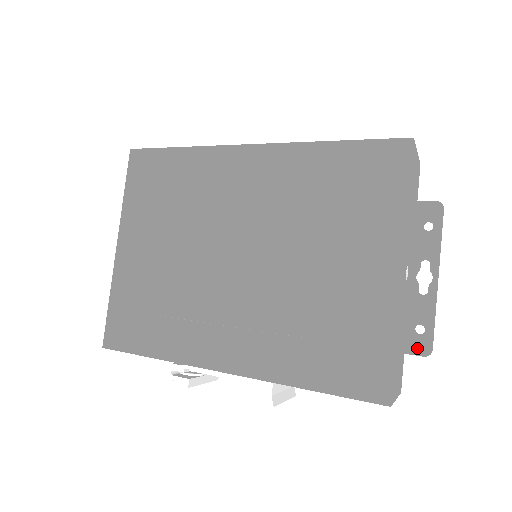
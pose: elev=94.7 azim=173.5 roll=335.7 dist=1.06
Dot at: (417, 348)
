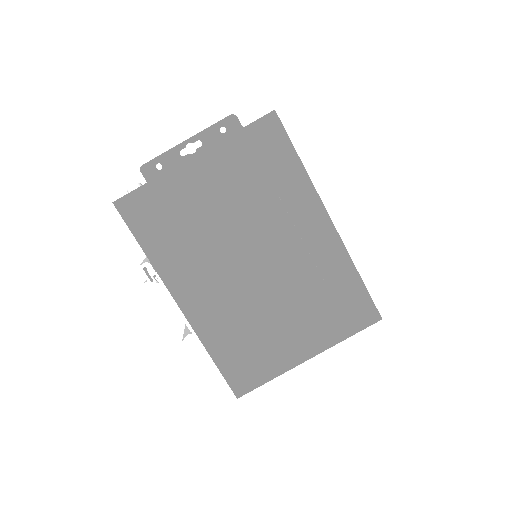
Dot at: occluded
